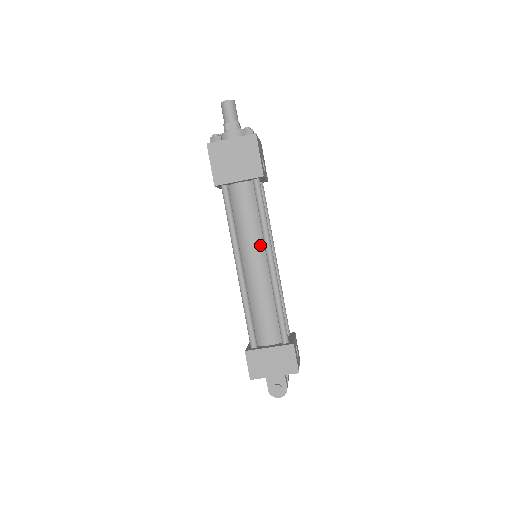
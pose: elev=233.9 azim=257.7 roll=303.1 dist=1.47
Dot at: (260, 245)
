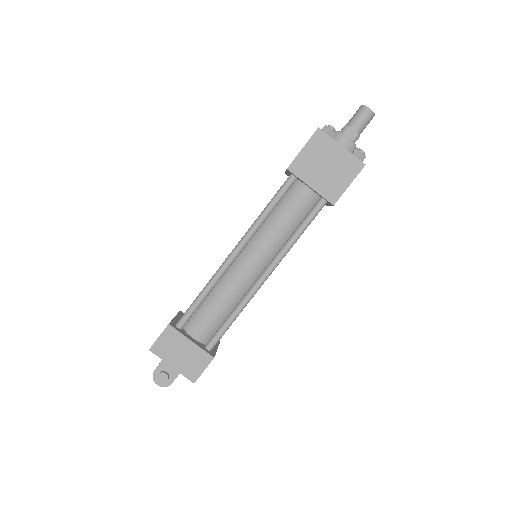
Dot at: (270, 254)
